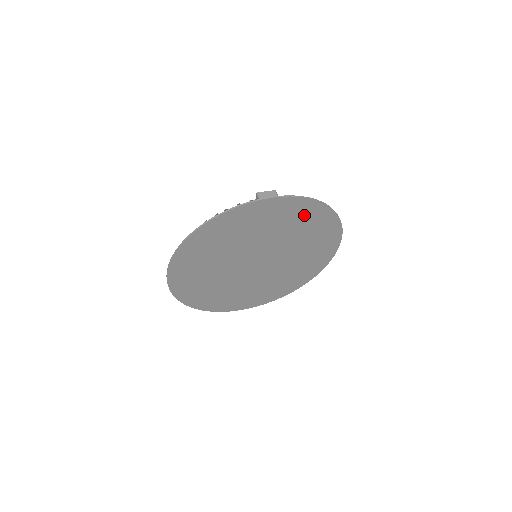
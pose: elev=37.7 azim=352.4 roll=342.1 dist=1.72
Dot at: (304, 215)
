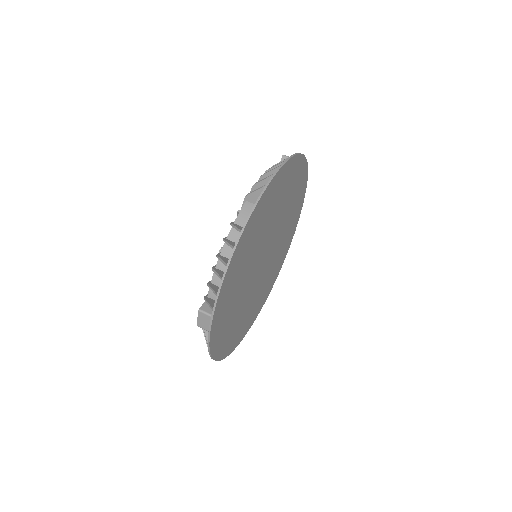
Dot at: (299, 192)
